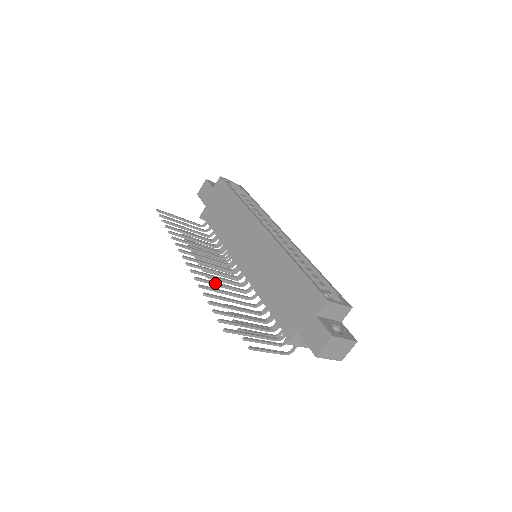
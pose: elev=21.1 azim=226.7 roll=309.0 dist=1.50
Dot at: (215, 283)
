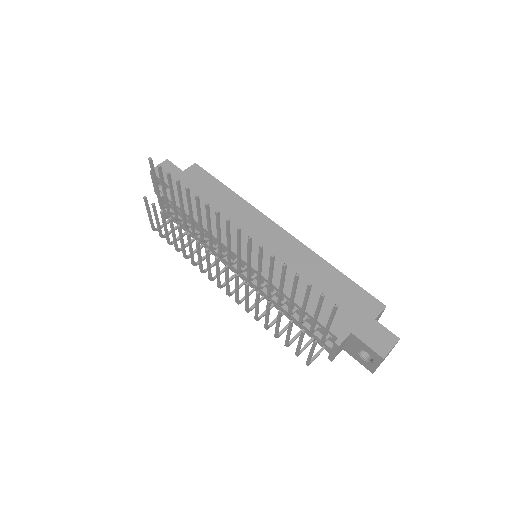
Dot at: occluded
